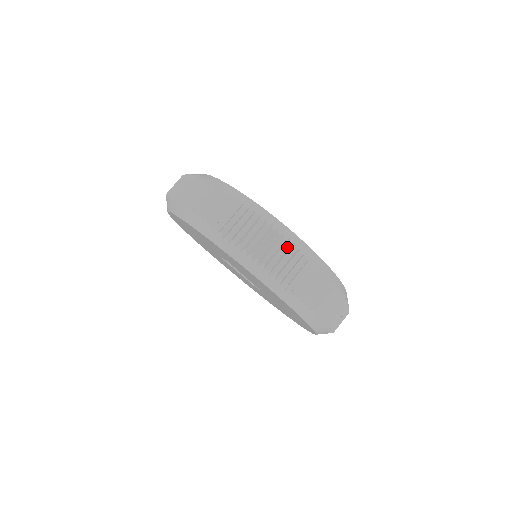
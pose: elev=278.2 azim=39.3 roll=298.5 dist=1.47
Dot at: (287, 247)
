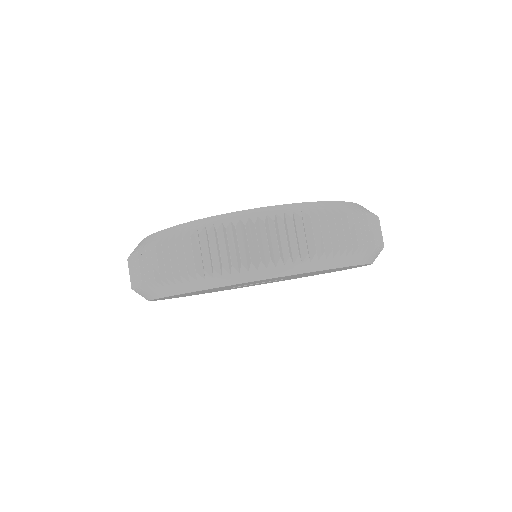
Dot at: (216, 235)
